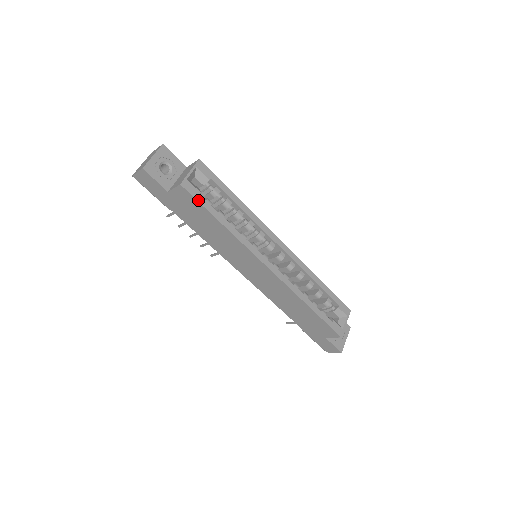
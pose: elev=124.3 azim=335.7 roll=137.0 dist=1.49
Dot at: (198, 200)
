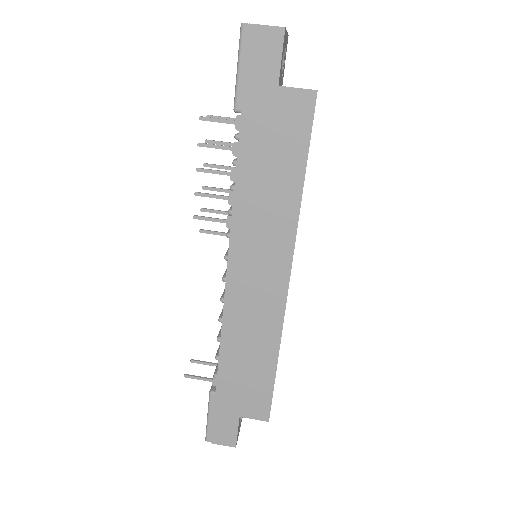
Dot at: occluded
